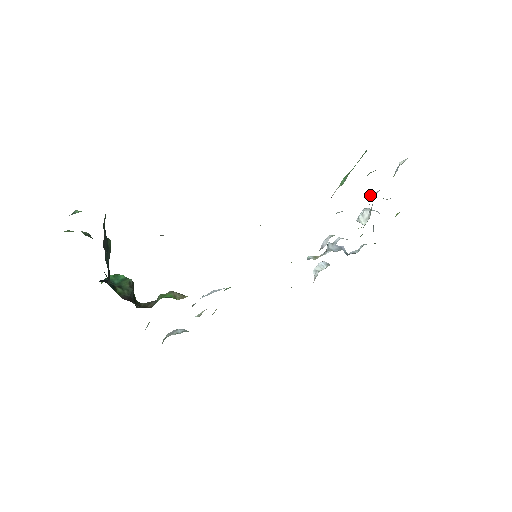
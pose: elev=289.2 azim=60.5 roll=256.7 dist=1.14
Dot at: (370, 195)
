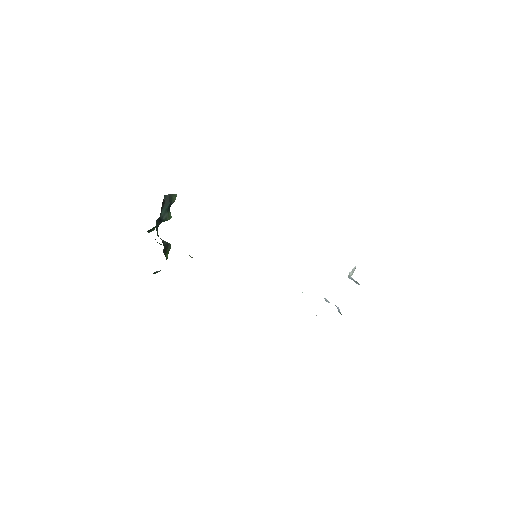
Dot at: occluded
